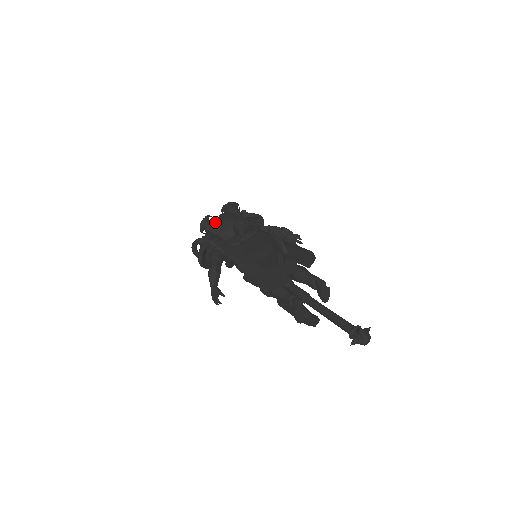
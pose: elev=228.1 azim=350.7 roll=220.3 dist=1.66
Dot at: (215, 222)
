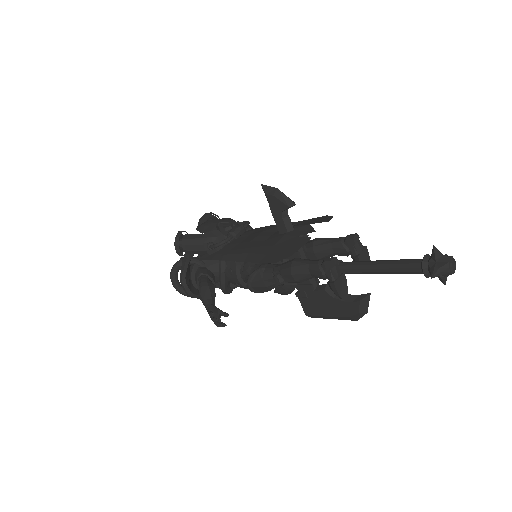
Dot at: (192, 234)
